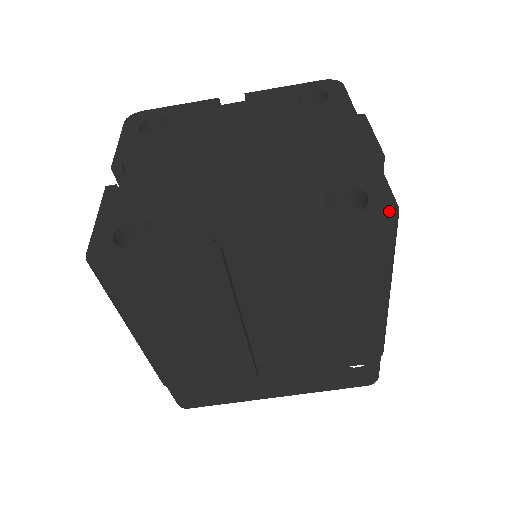
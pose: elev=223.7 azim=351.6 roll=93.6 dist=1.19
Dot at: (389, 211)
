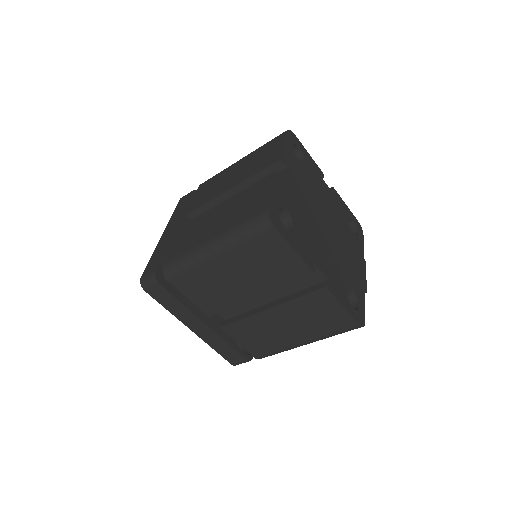
Dot at: (363, 321)
